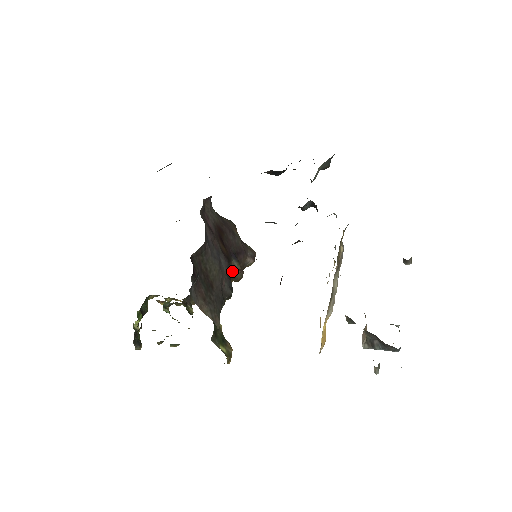
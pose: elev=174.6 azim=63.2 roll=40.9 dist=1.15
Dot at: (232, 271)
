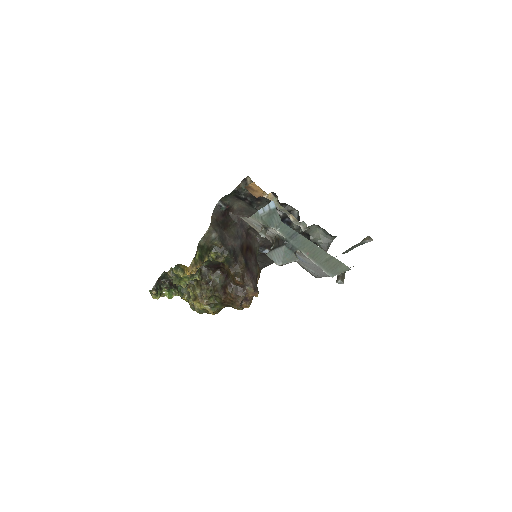
Dot at: (238, 262)
